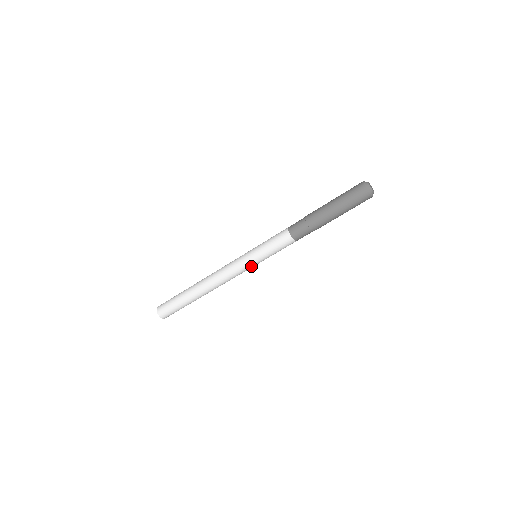
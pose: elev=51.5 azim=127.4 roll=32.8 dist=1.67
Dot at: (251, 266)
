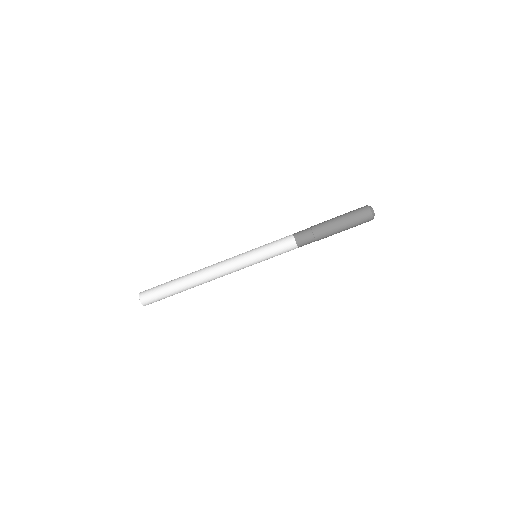
Dot at: (250, 264)
